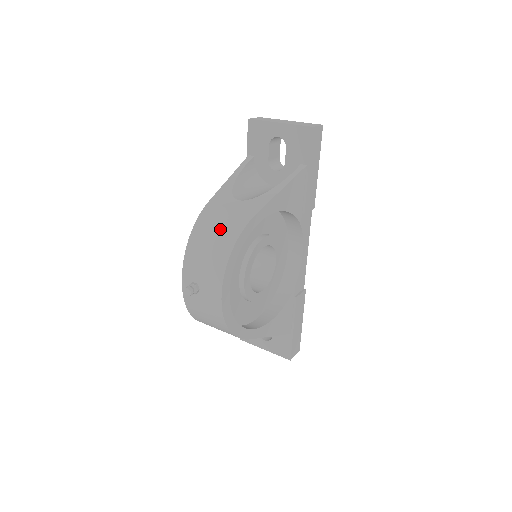
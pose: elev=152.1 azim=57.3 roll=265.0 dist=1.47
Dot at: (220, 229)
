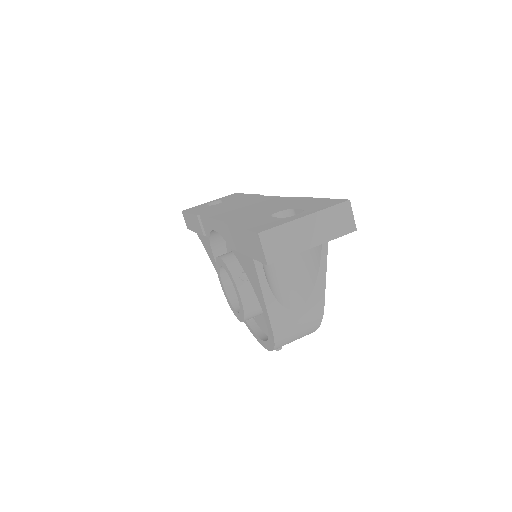
Dot at: (301, 333)
